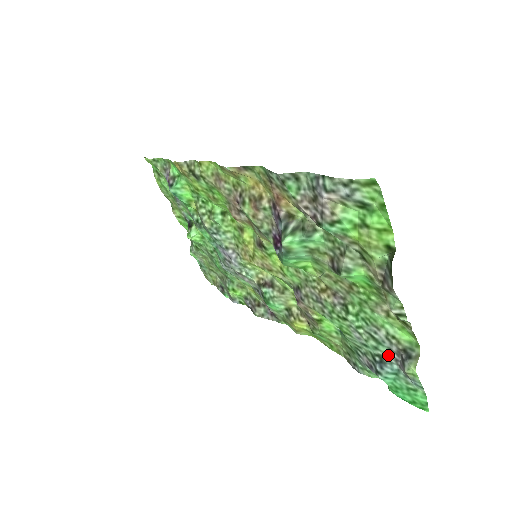
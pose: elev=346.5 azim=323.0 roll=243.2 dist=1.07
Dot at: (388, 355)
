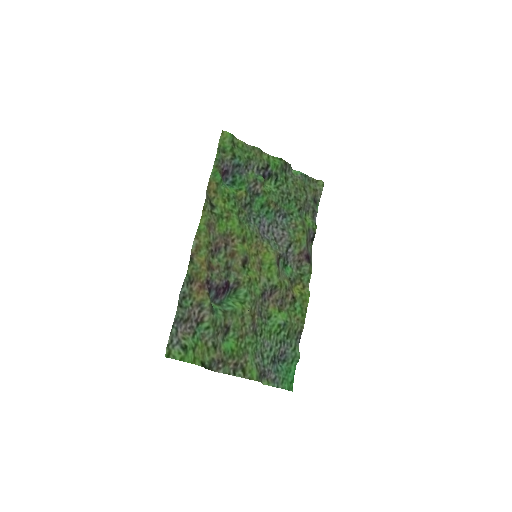
Dot at: (268, 365)
